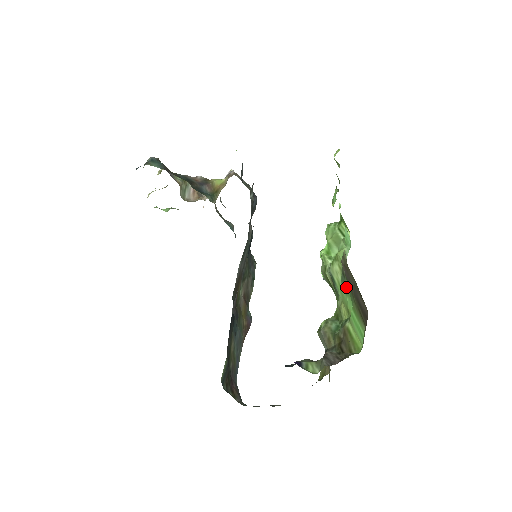
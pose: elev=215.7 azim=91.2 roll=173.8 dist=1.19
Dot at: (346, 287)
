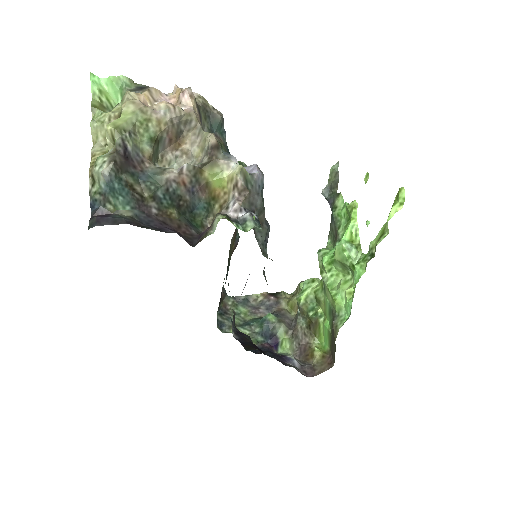
Dot at: (330, 316)
